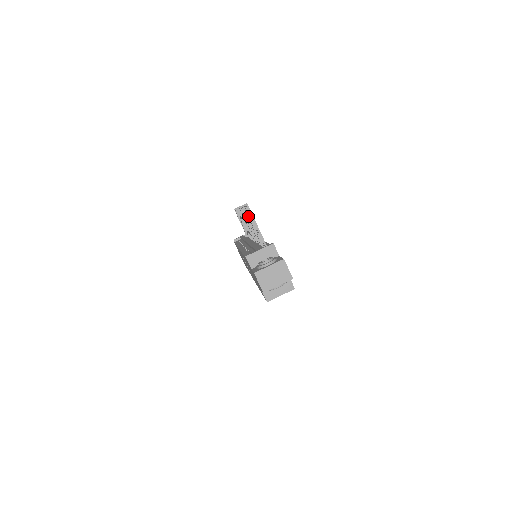
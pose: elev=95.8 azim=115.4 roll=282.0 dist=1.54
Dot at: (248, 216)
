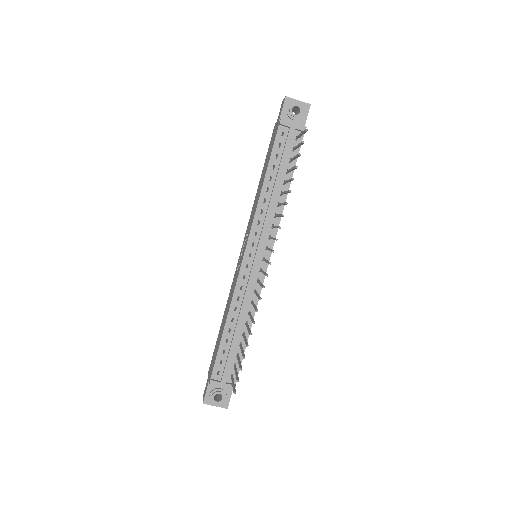
Dot at: (242, 355)
